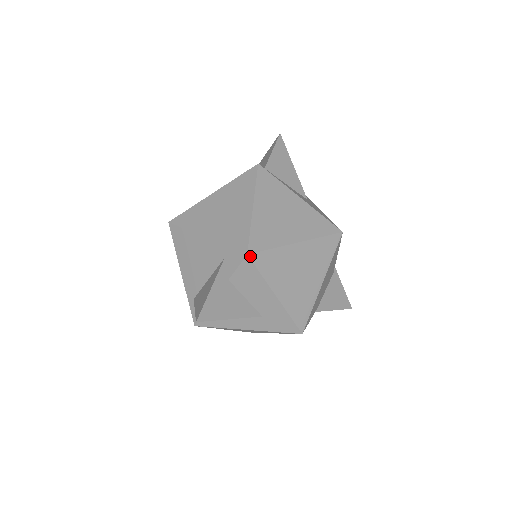
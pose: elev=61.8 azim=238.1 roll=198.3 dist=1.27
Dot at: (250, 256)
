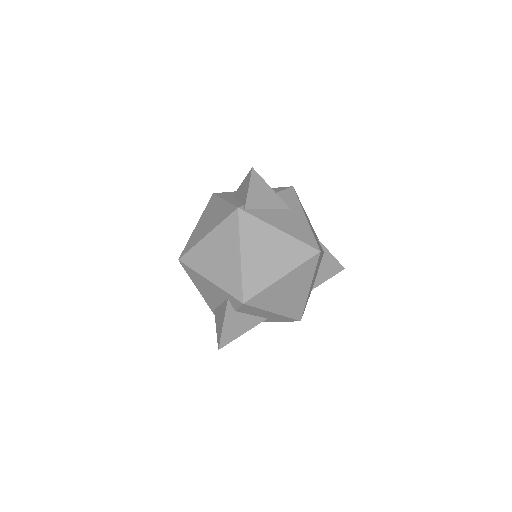
Dot at: (246, 303)
